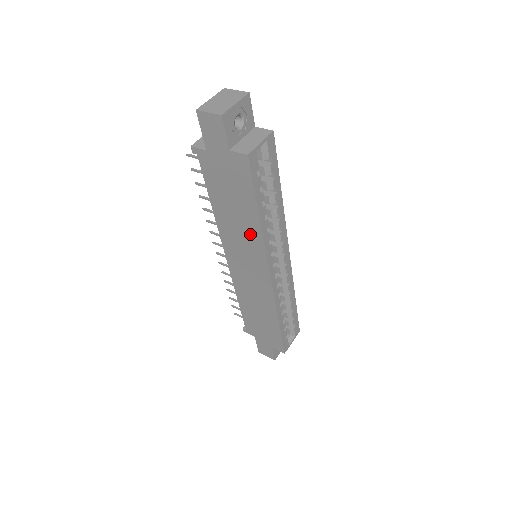
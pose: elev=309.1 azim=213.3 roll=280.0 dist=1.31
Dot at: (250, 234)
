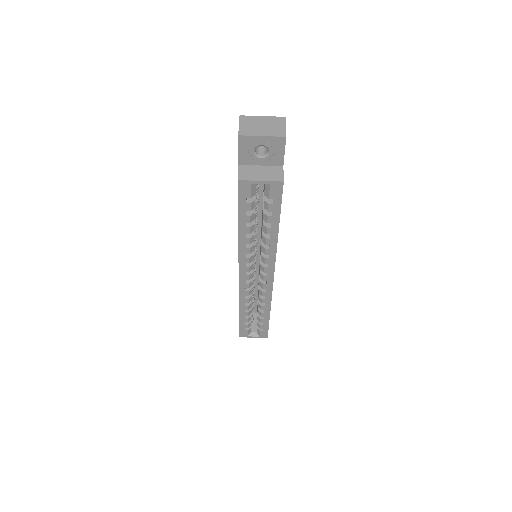
Dot at: occluded
